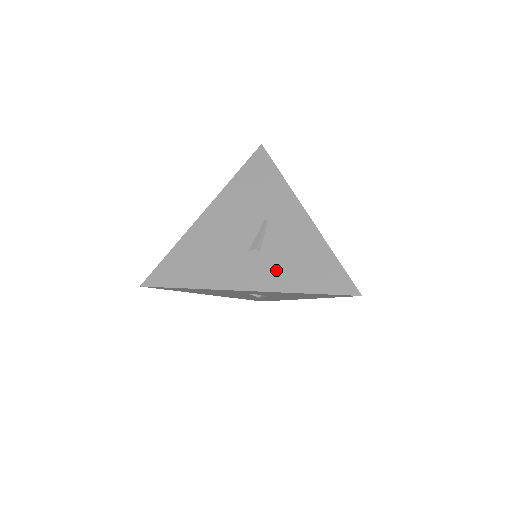
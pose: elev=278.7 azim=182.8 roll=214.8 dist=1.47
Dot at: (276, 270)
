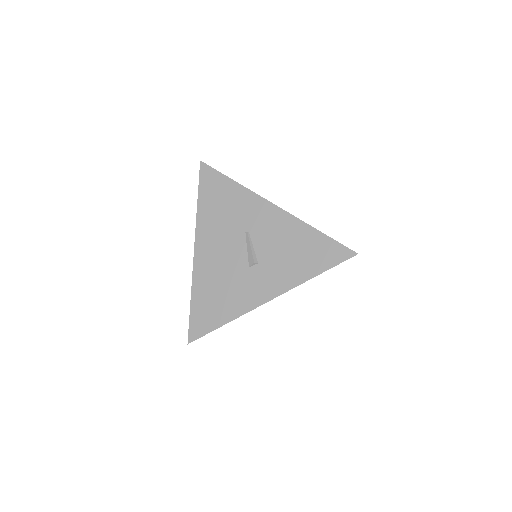
Dot at: (280, 271)
